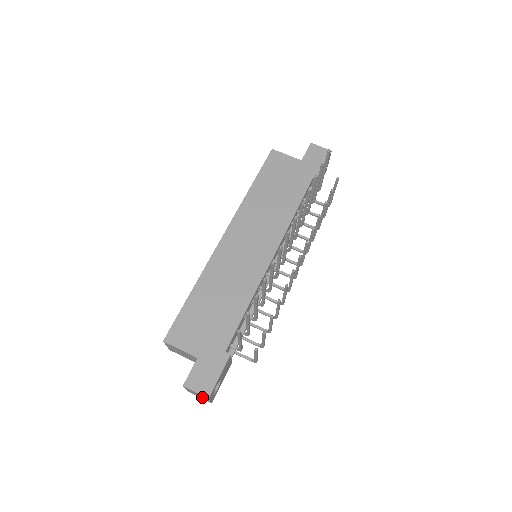
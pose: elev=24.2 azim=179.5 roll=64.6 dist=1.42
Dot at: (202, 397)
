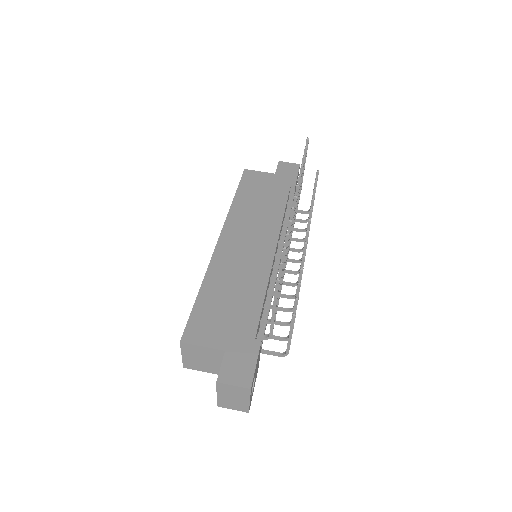
Dot at: (238, 401)
